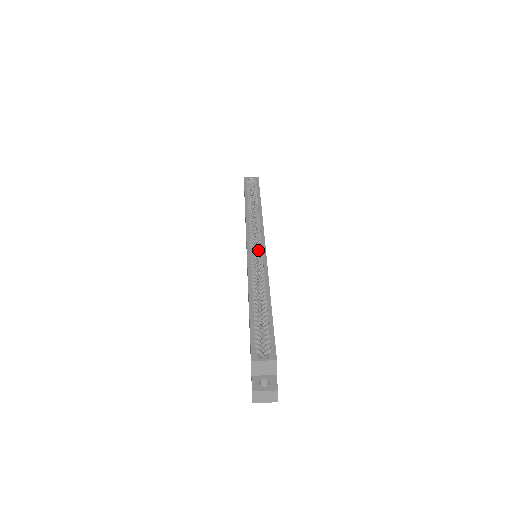
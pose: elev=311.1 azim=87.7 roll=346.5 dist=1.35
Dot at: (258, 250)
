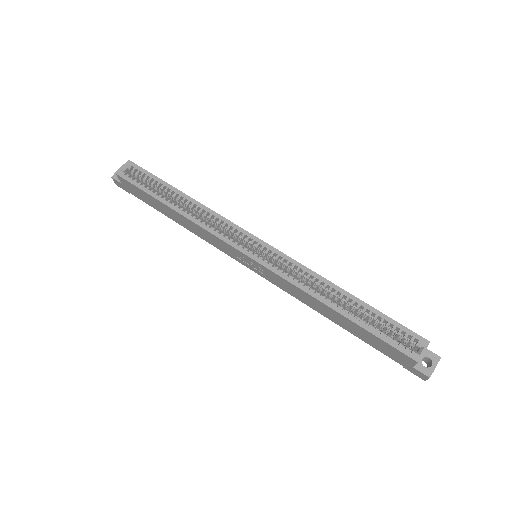
Dot at: (266, 253)
